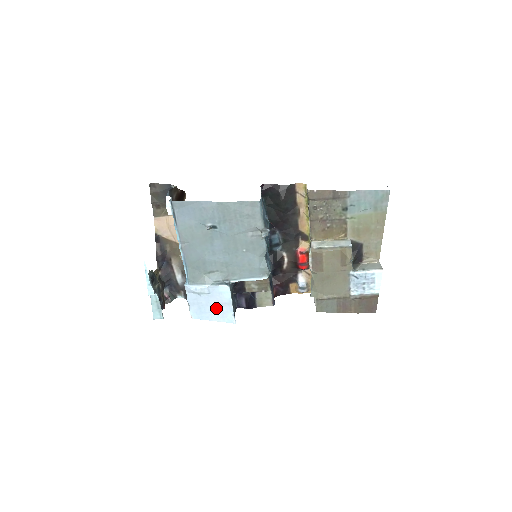
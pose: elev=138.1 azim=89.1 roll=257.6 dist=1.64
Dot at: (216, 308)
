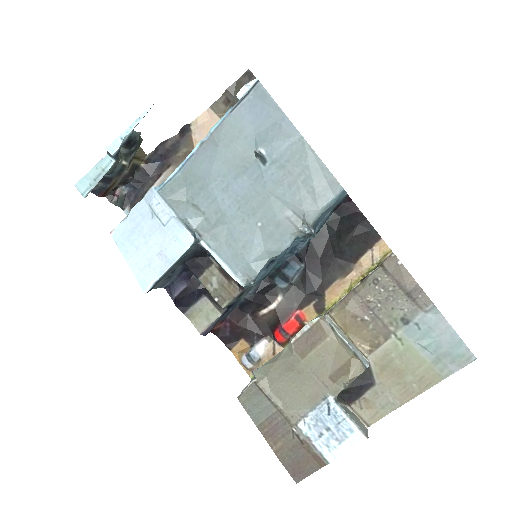
Dot at: (149, 251)
